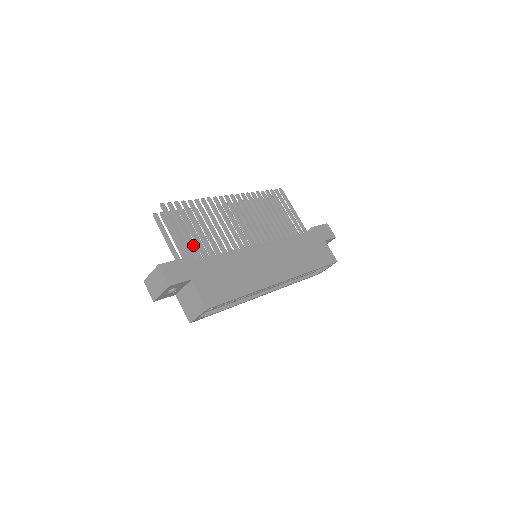
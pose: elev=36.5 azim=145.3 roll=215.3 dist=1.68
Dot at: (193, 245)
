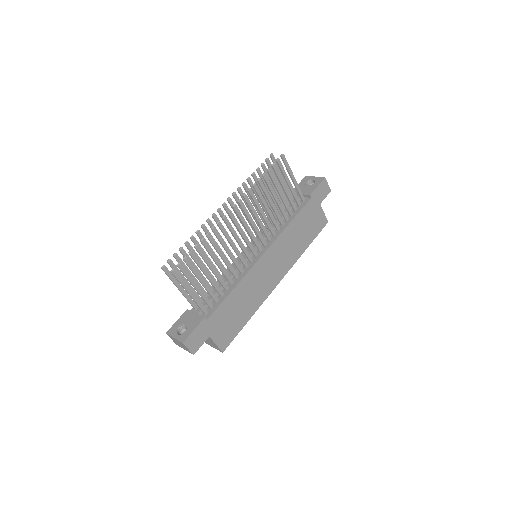
Dot at: (205, 296)
